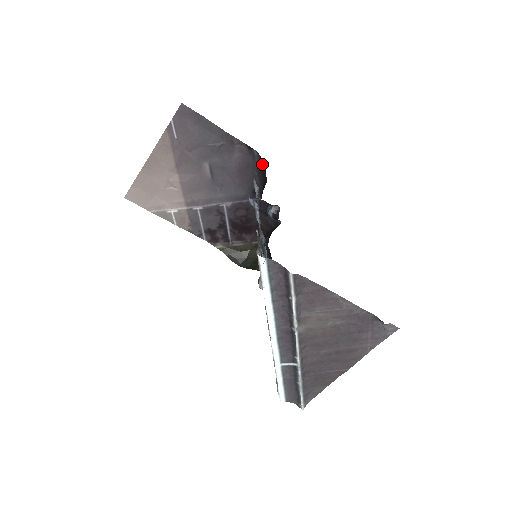
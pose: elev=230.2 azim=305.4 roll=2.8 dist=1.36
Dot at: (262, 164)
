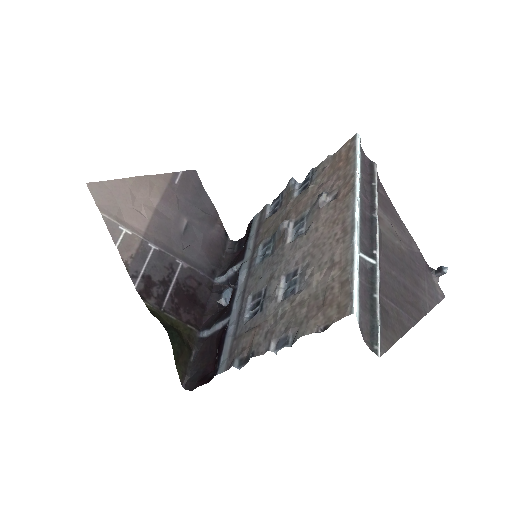
Dot at: (235, 248)
